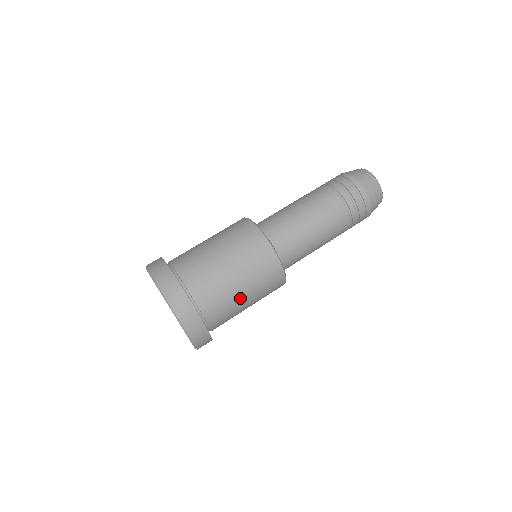
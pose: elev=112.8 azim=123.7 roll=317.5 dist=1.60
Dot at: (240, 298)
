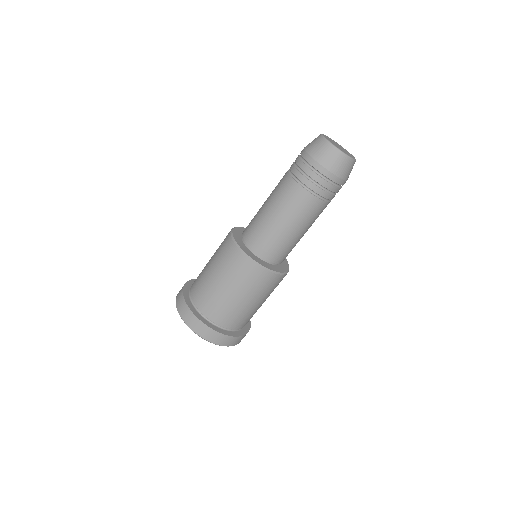
Dot at: (248, 306)
